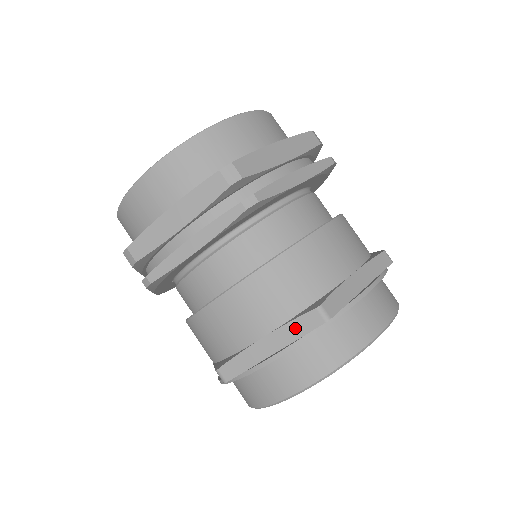
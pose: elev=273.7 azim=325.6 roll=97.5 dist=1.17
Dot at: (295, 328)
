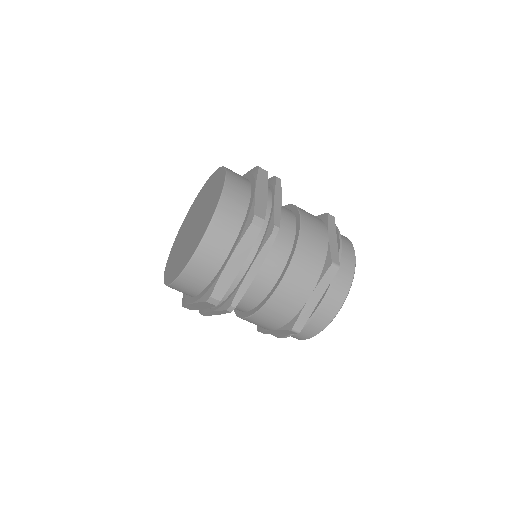
Dot at: (325, 281)
